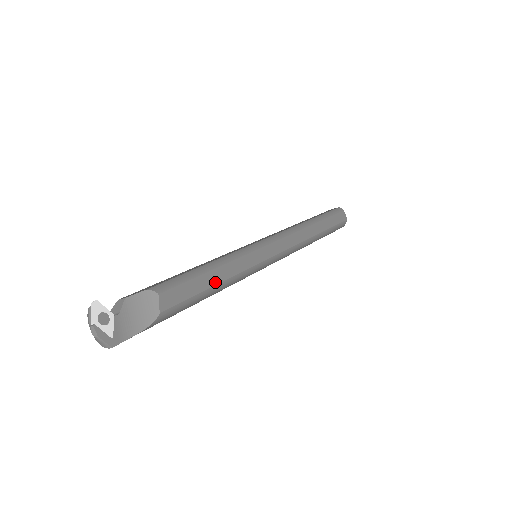
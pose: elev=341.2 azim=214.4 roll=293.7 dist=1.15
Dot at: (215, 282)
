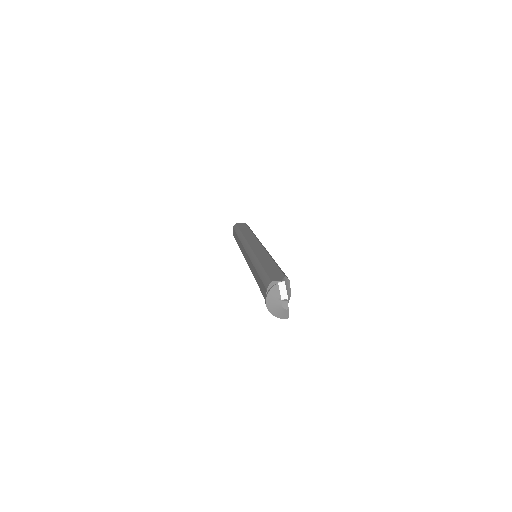
Dot at: occluded
